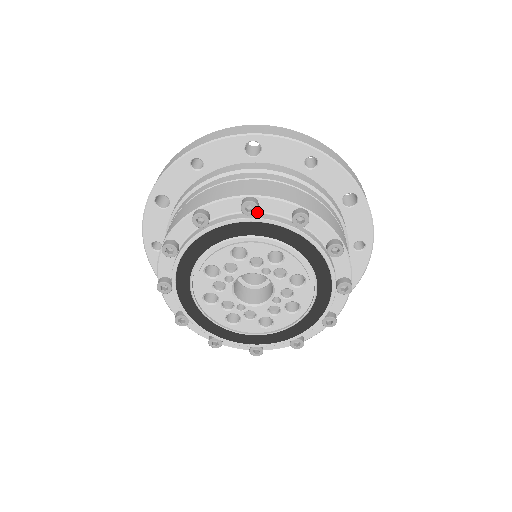
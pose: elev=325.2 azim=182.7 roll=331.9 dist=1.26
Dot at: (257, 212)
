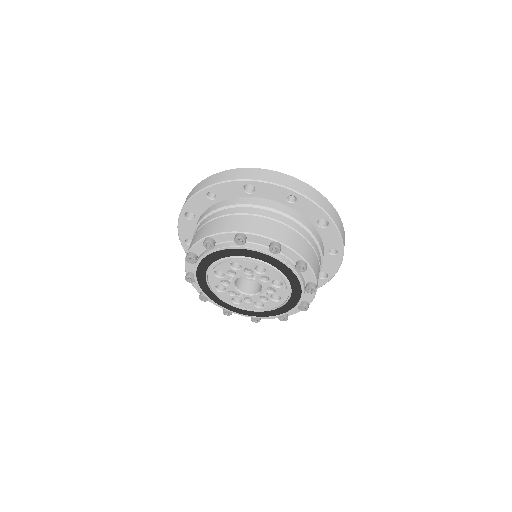
Dot at: (246, 242)
